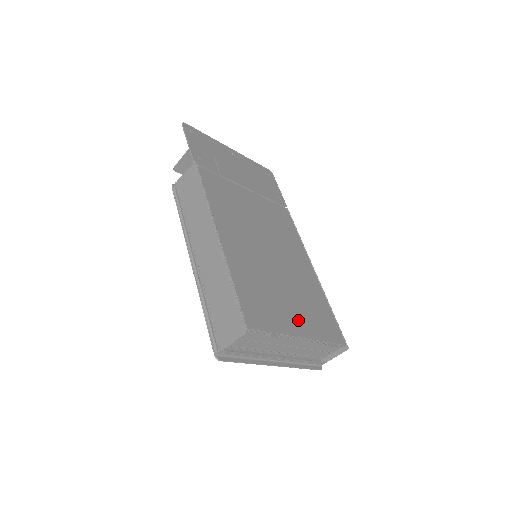
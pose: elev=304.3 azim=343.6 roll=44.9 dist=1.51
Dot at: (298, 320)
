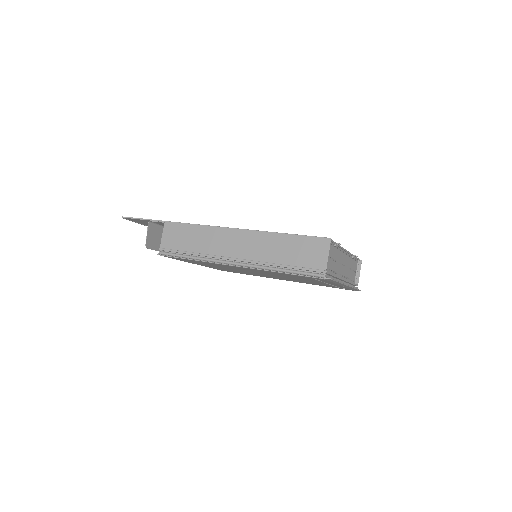
Dot at: occluded
